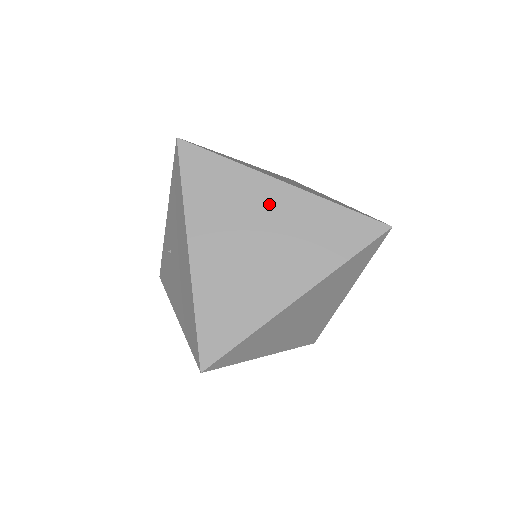
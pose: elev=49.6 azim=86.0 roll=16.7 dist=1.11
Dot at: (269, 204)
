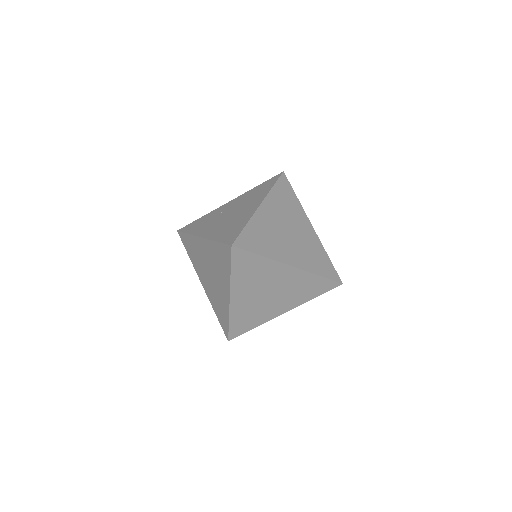
Dot at: (302, 226)
